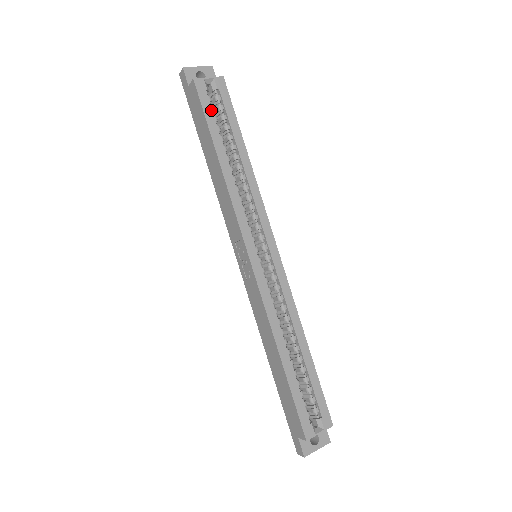
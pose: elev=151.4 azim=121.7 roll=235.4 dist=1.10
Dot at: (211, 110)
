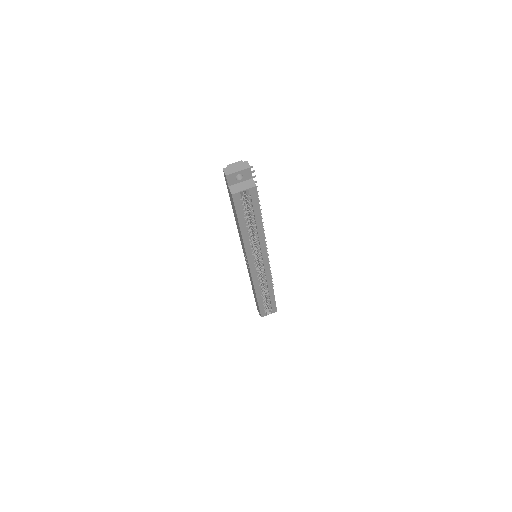
Dot at: (242, 209)
